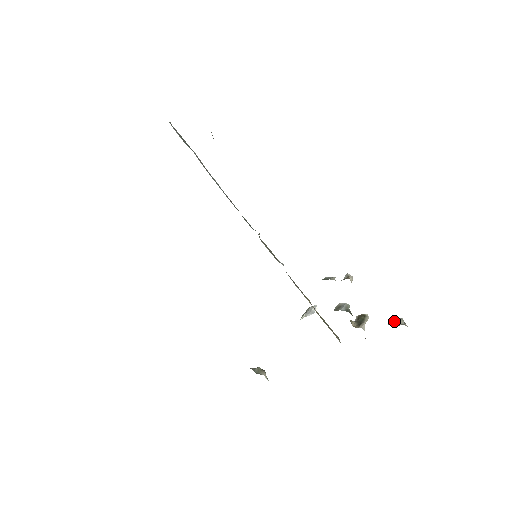
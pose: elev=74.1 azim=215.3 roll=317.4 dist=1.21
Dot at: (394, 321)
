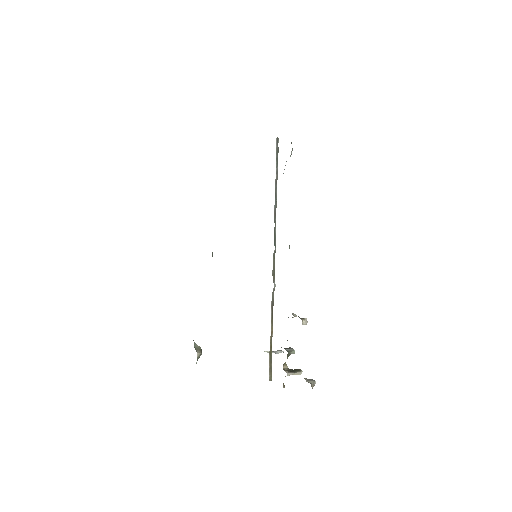
Dot at: occluded
